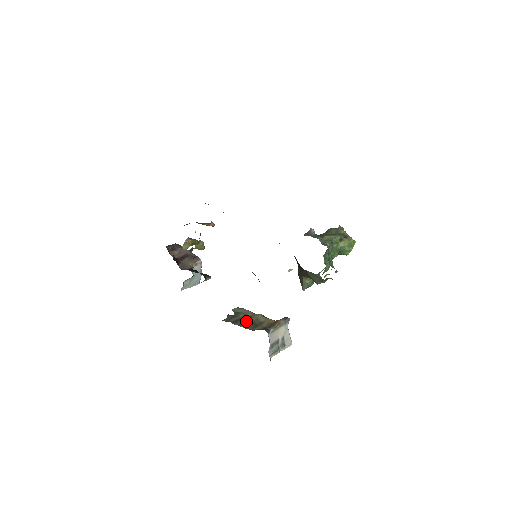
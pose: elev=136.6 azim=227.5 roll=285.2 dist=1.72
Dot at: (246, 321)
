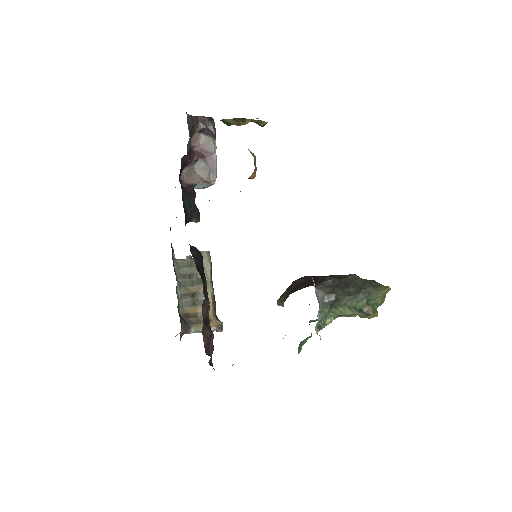
Dot at: (192, 287)
